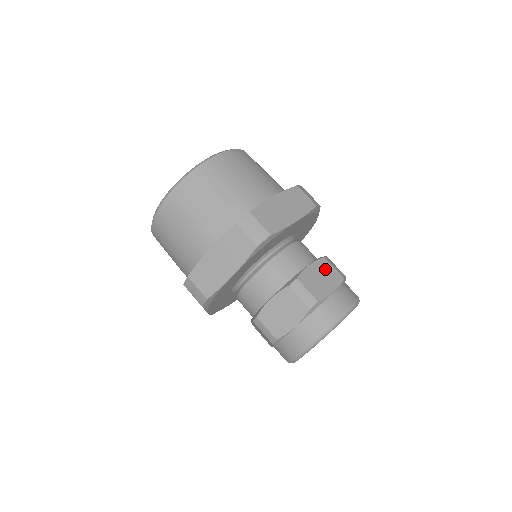
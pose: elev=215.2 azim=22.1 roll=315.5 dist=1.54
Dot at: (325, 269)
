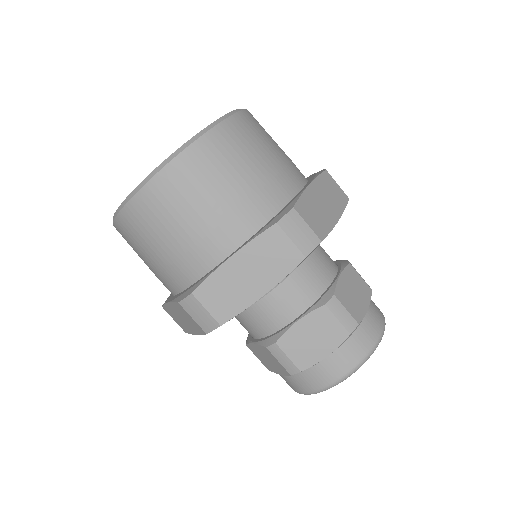
Dot at: (322, 324)
